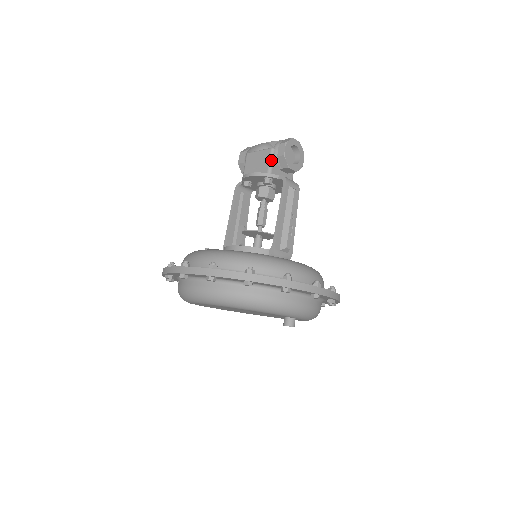
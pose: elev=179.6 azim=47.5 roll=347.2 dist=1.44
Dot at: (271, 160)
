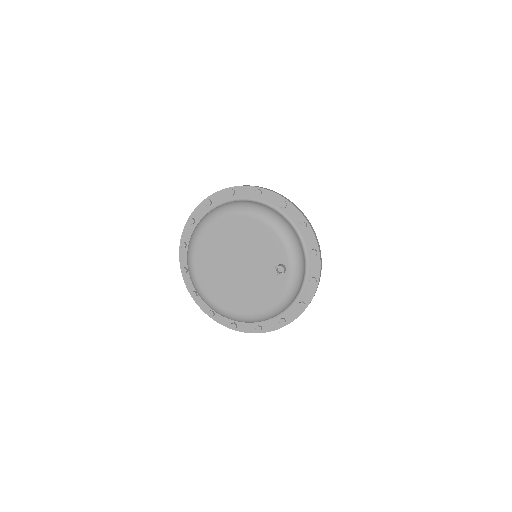
Dot at: occluded
